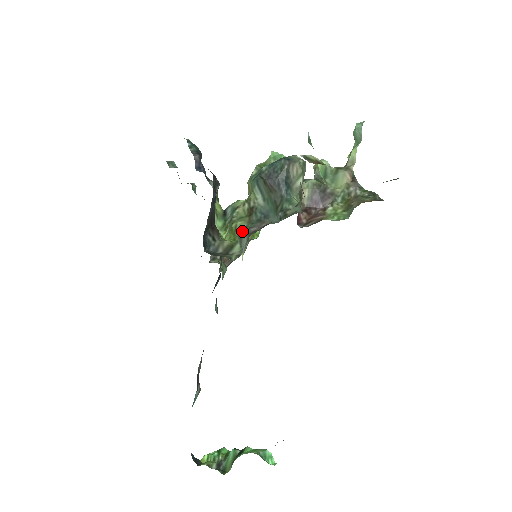
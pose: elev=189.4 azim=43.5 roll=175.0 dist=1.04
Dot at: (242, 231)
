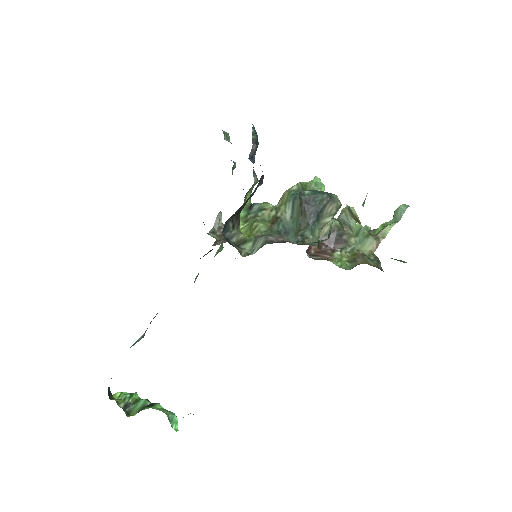
Dot at: (260, 233)
